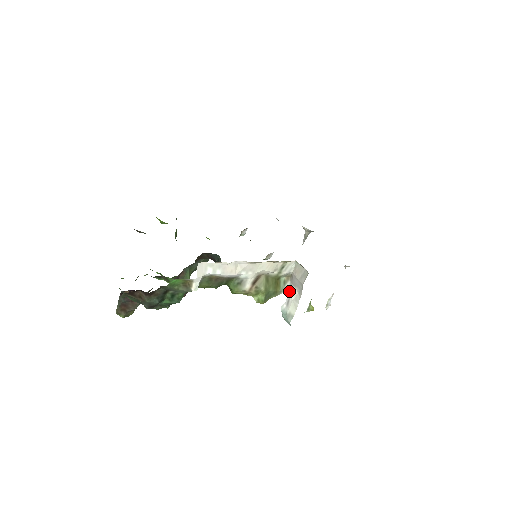
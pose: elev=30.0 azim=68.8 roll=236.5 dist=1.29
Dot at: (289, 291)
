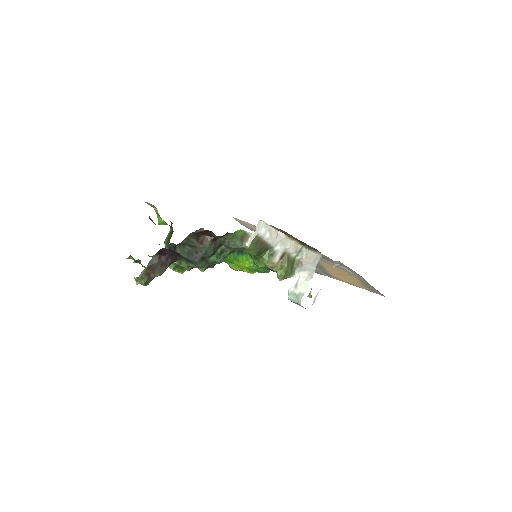
Dot at: (298, 276)
